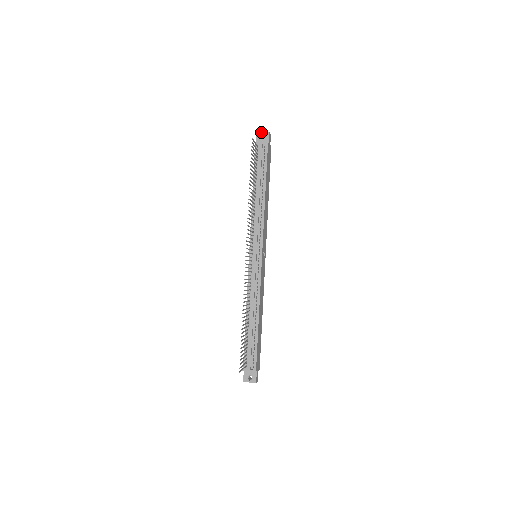
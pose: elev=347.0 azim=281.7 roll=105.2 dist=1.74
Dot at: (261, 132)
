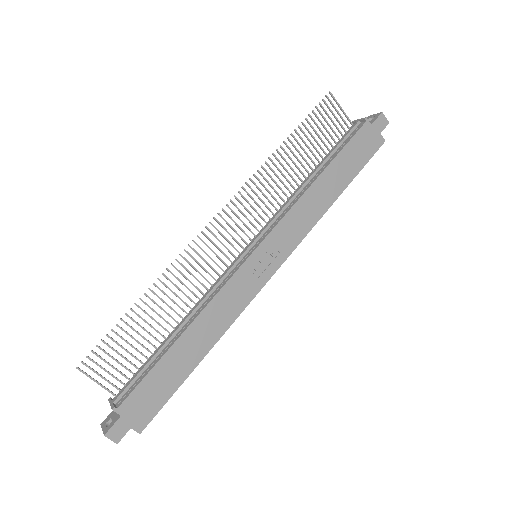
Dot at: (373, 115)
